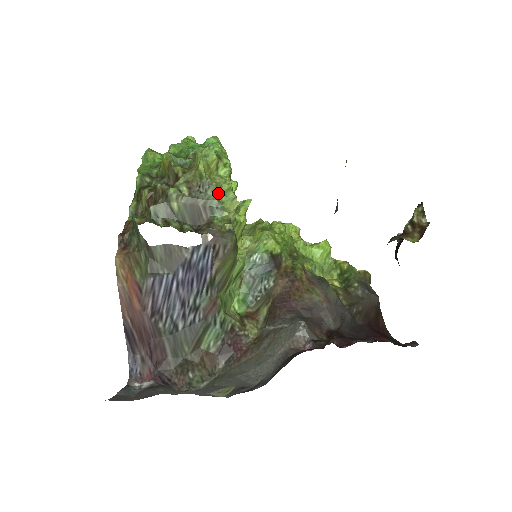
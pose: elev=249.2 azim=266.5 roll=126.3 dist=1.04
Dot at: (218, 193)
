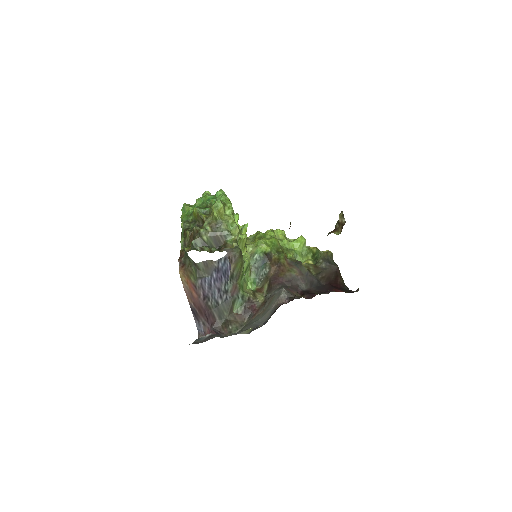
Dot at: (227, 226)
